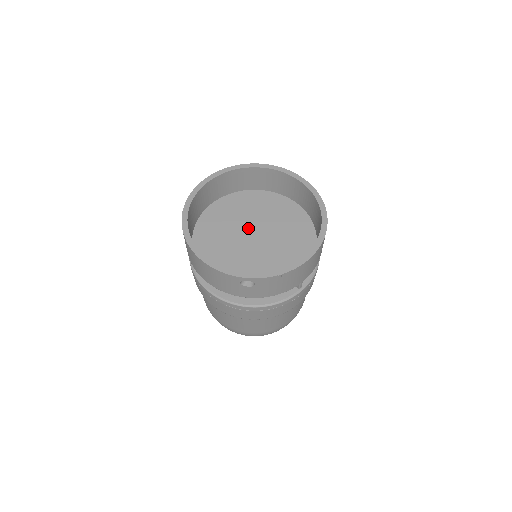
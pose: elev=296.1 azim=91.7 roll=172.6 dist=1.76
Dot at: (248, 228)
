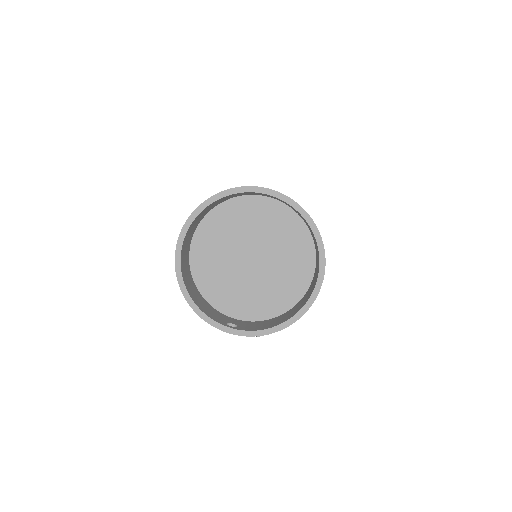
Dot at: (247, 247)
